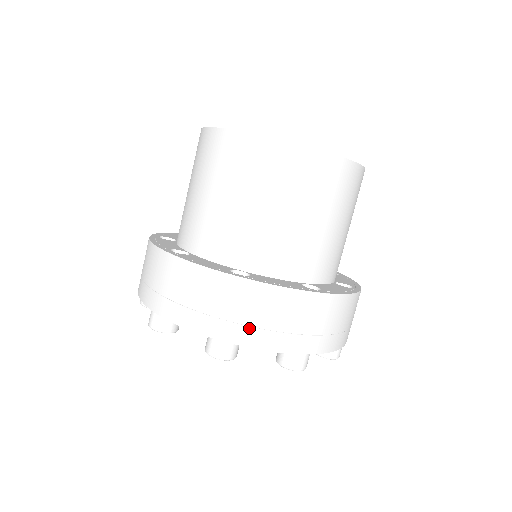
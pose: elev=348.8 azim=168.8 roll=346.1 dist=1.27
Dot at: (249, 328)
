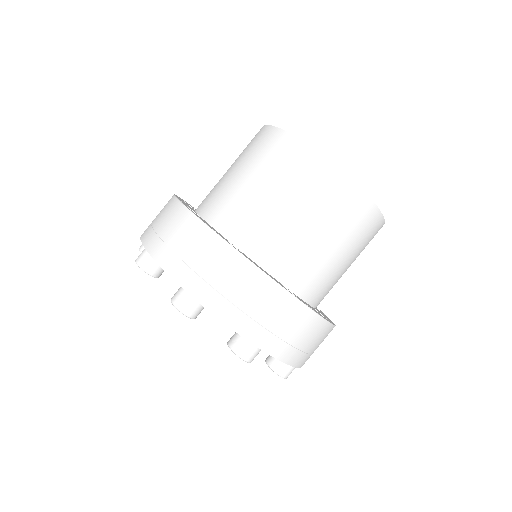
Dot at: (283, 342)
